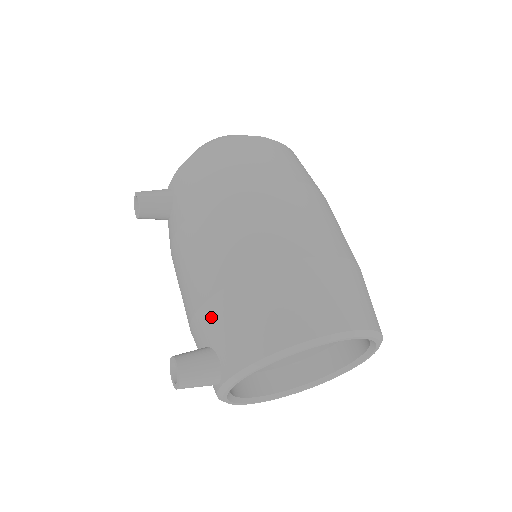
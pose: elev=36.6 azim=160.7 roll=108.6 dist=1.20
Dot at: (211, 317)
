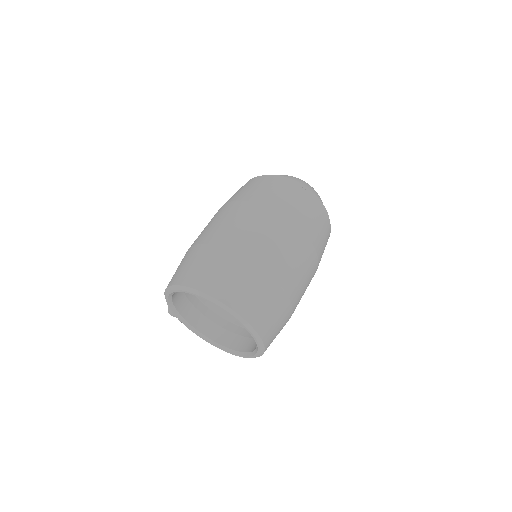
Dot at: occluded
